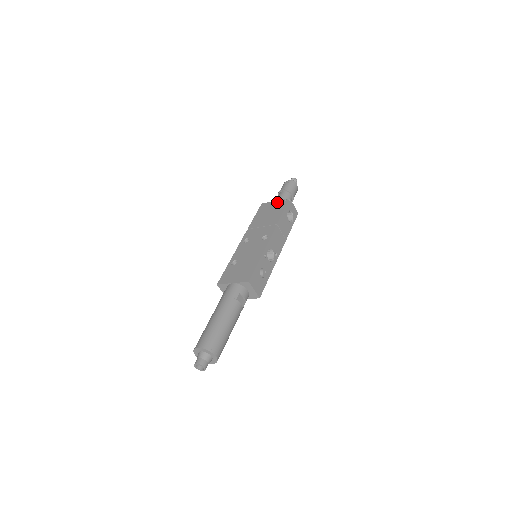
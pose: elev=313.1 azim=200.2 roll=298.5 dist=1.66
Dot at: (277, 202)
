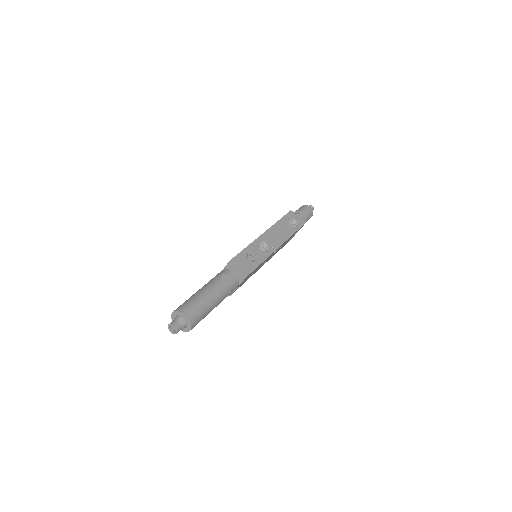
Dot at: occluded
